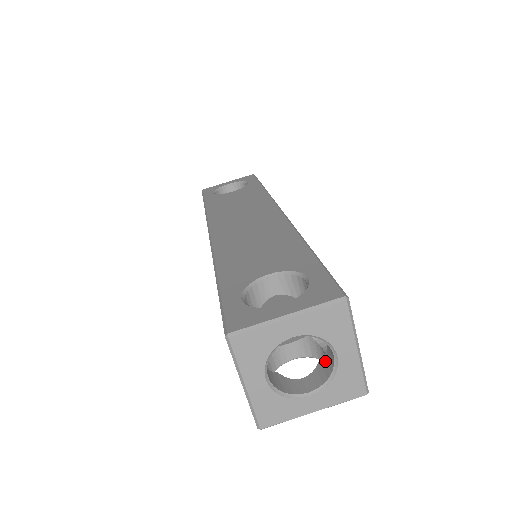
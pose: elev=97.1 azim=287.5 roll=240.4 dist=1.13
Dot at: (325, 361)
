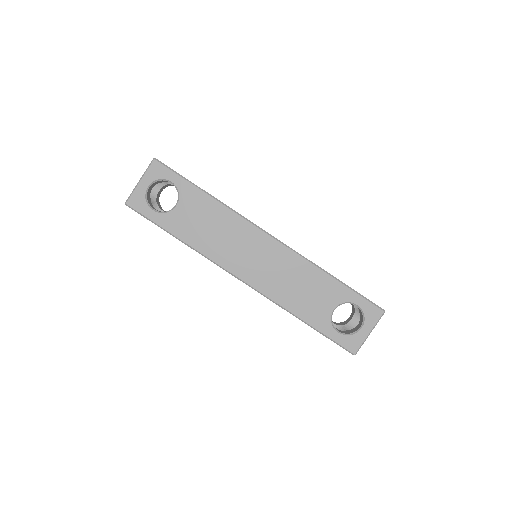
Dot at: occluded
